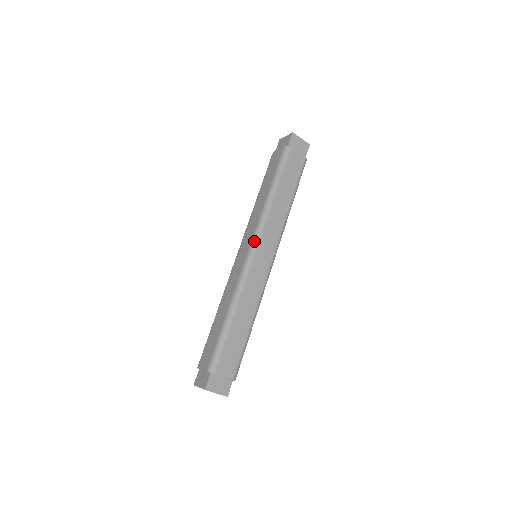
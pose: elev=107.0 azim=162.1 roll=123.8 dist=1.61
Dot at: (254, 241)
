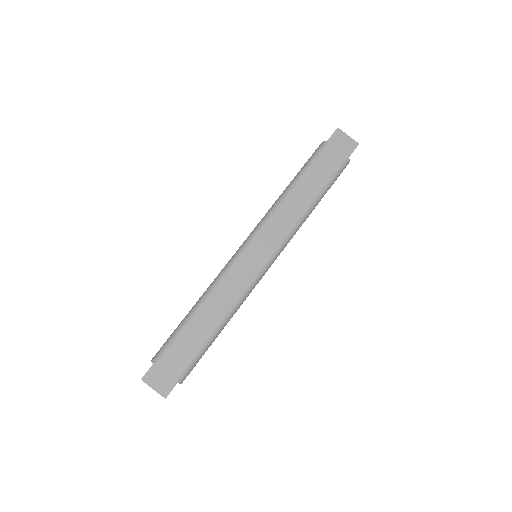
Dot at: (250, 235)
